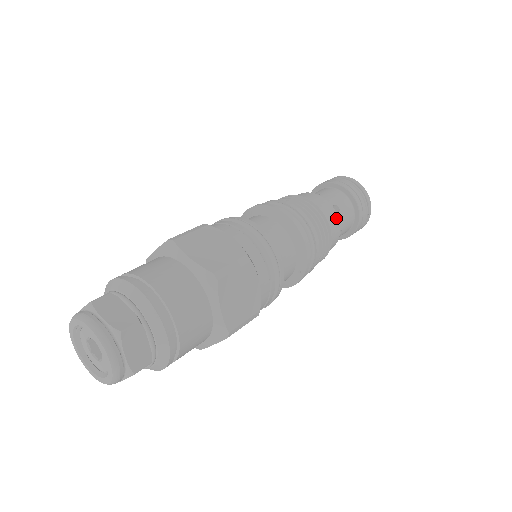
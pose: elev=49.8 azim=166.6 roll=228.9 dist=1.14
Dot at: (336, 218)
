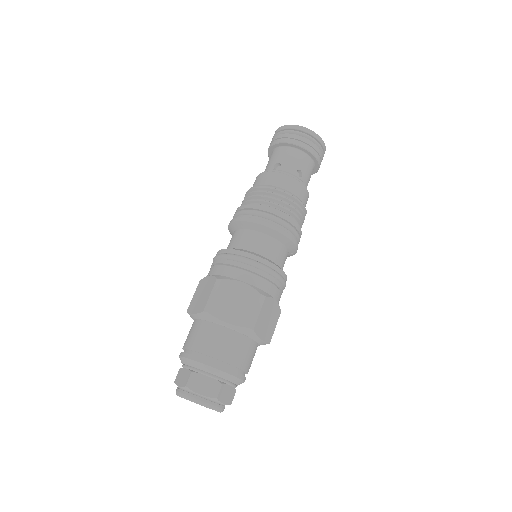
Dot at: (303, 188)
